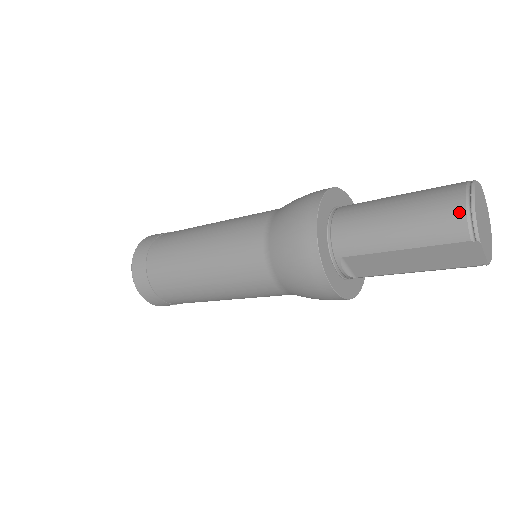
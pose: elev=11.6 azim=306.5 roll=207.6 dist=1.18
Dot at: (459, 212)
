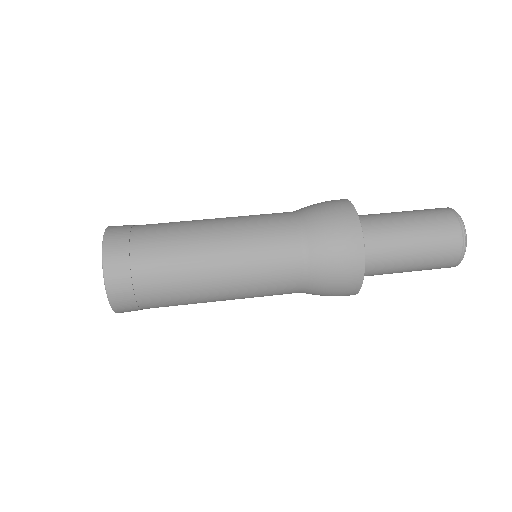
Dot at: (450, 266)
